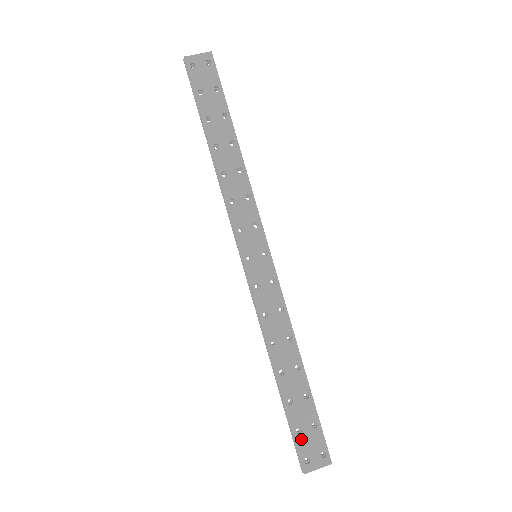
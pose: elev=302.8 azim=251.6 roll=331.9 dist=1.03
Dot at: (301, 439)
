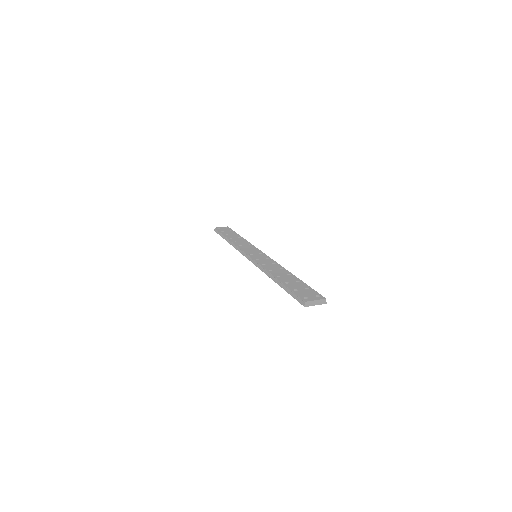
Dot at: (298, 292)
